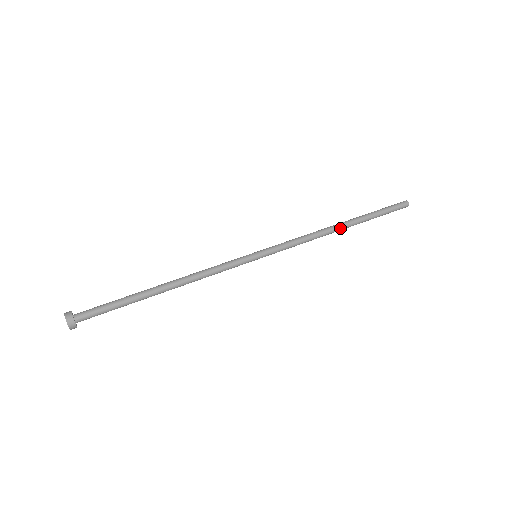
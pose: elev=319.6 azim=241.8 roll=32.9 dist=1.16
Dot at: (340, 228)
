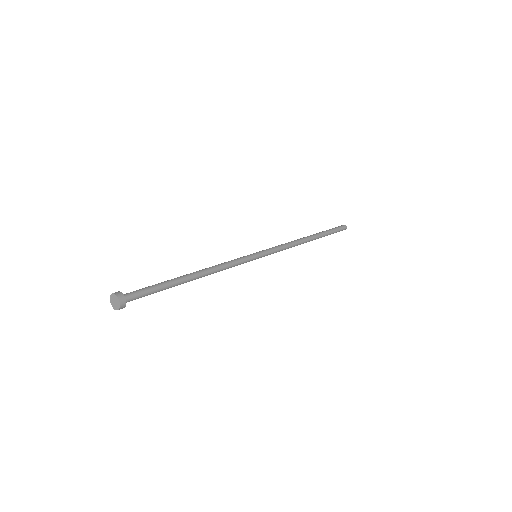
Dot at: (308, 239)
